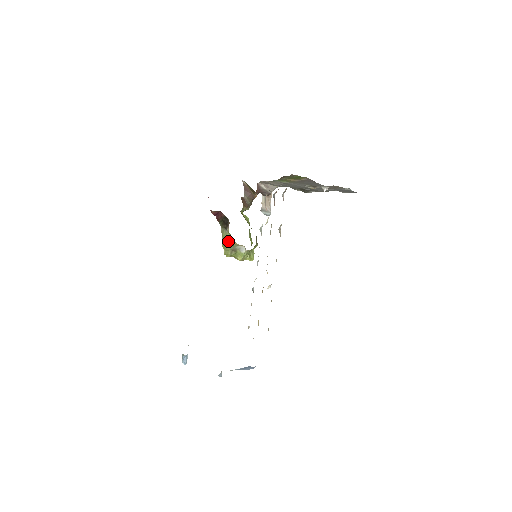
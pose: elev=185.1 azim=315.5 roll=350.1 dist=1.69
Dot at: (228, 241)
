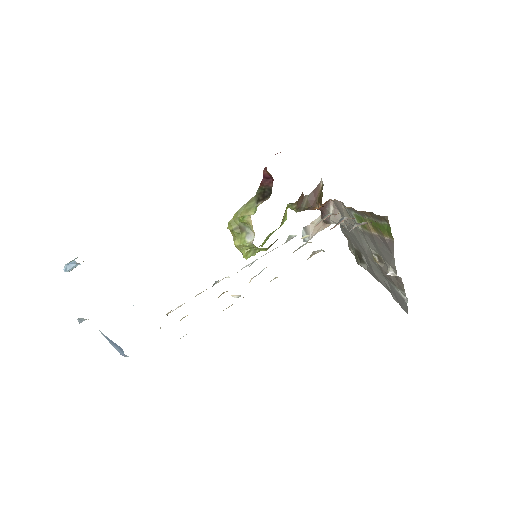
Dot at: (247, 214)
